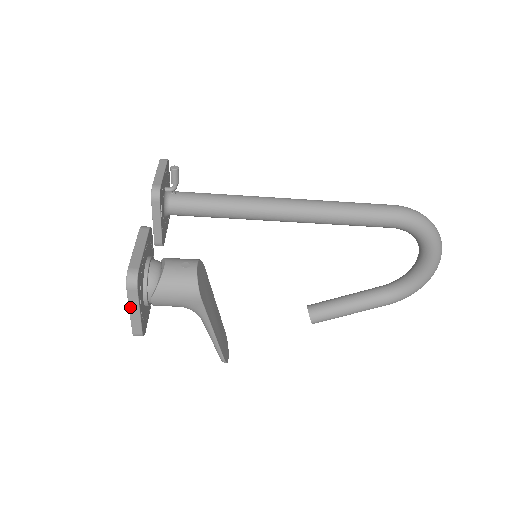
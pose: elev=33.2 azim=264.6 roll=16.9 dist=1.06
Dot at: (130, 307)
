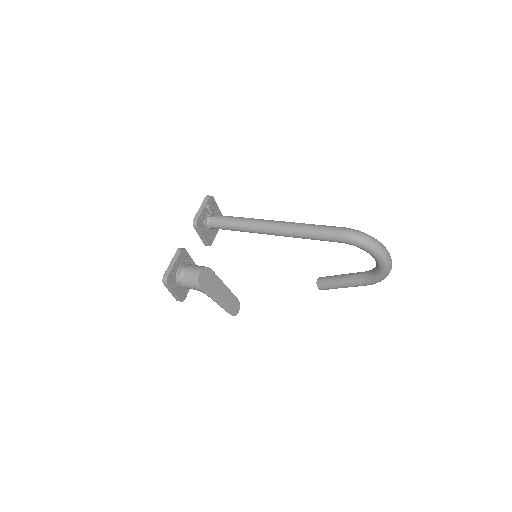
Dot at: (169, 291)
